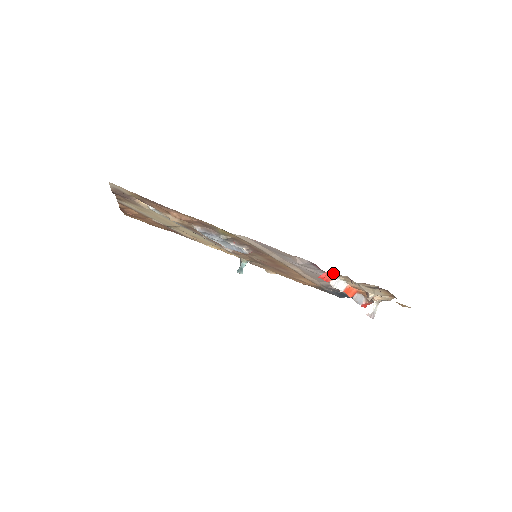
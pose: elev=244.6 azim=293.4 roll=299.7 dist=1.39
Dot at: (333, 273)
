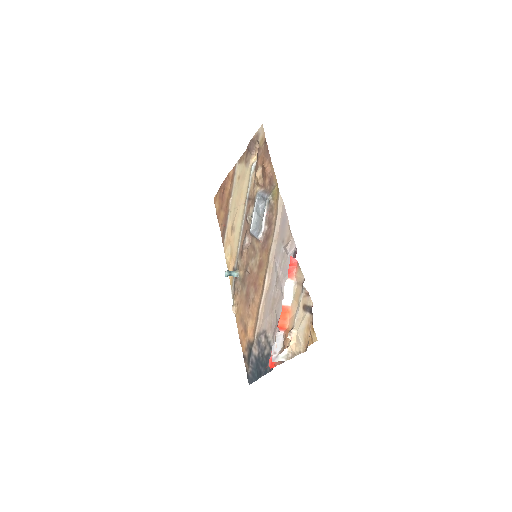
Dot at: (299, 268)
